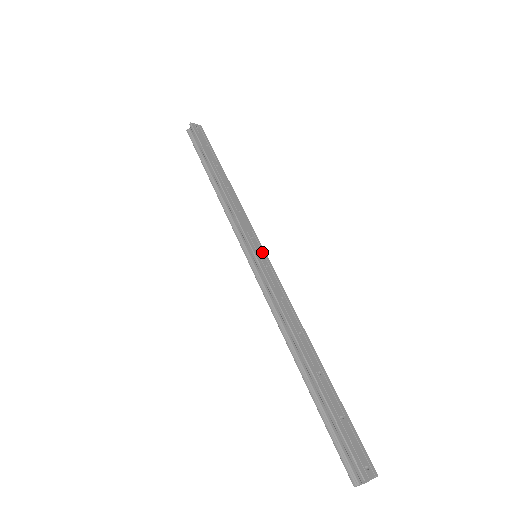
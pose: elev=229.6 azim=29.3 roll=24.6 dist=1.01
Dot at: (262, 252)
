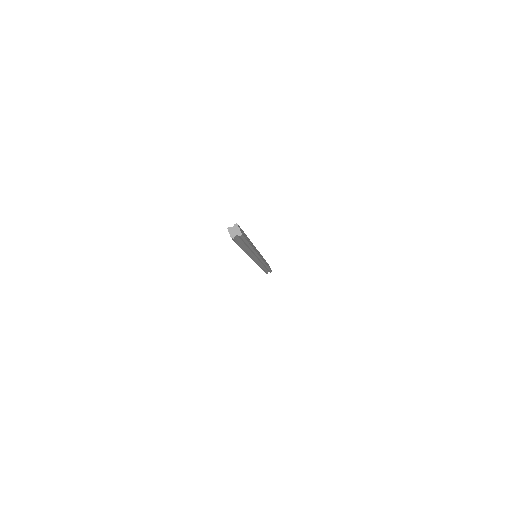
Dot at: (260, 256)
